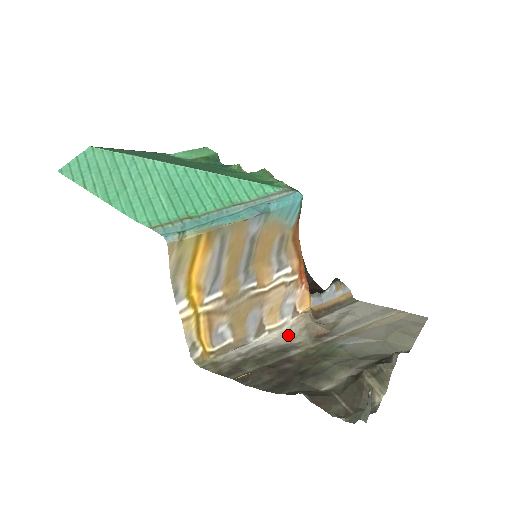
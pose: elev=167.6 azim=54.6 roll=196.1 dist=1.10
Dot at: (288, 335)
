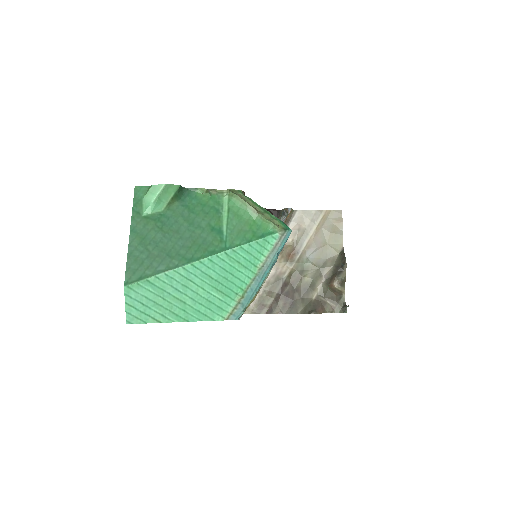
Dot at: occluded
